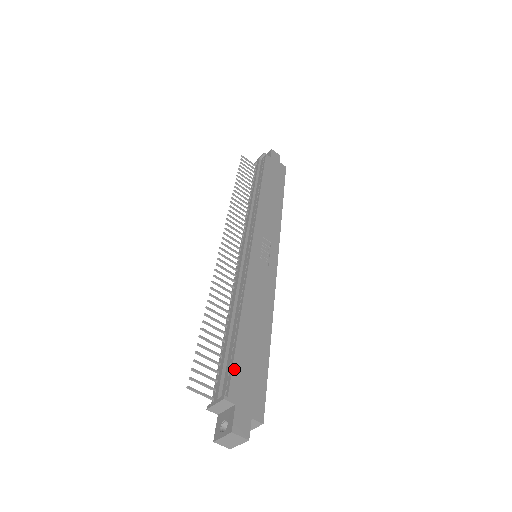
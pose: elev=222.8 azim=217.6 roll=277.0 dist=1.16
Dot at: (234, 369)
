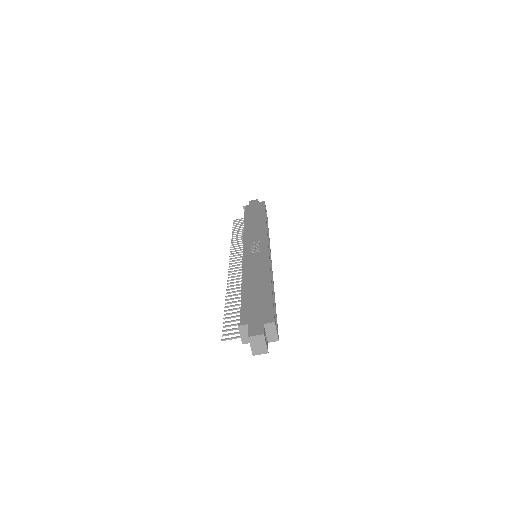
Dot at: (243, 310)
